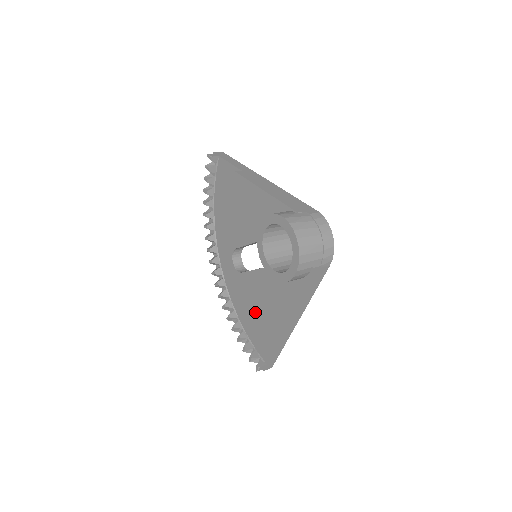
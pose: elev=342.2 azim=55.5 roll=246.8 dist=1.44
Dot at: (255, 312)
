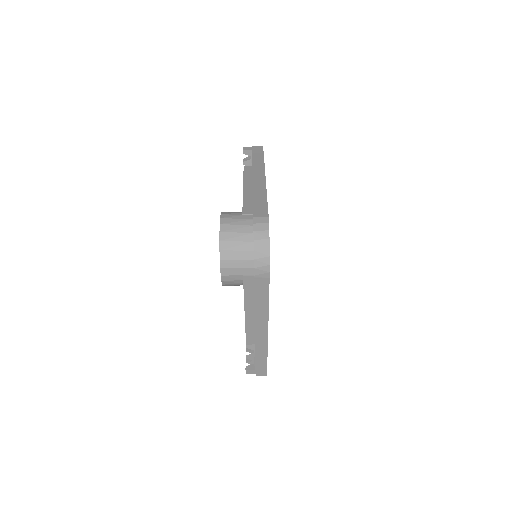
Dot at: occluded
